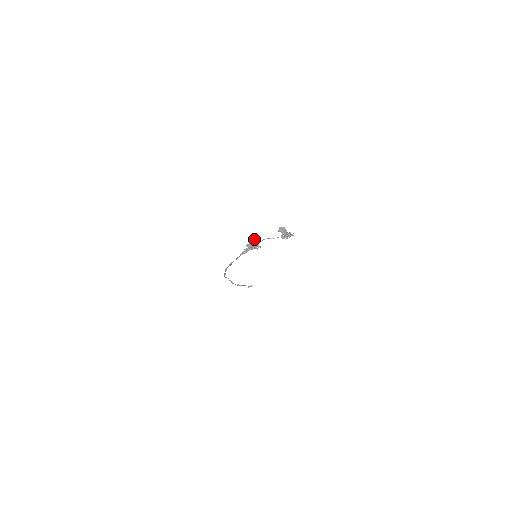
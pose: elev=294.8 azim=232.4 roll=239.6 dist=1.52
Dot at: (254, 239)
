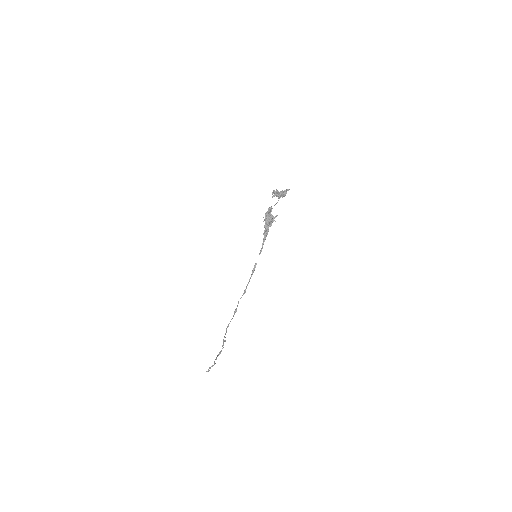
Dot at: (268, 212)
